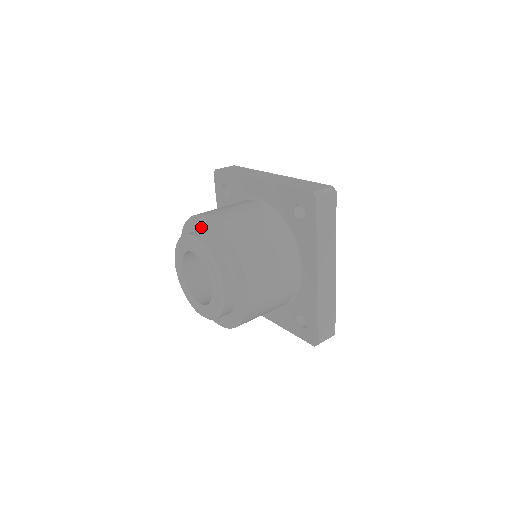
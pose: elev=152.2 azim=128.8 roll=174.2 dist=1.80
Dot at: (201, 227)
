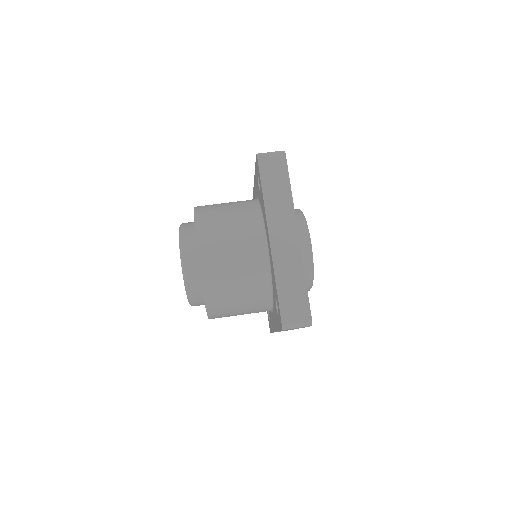
Dot at: occluded
